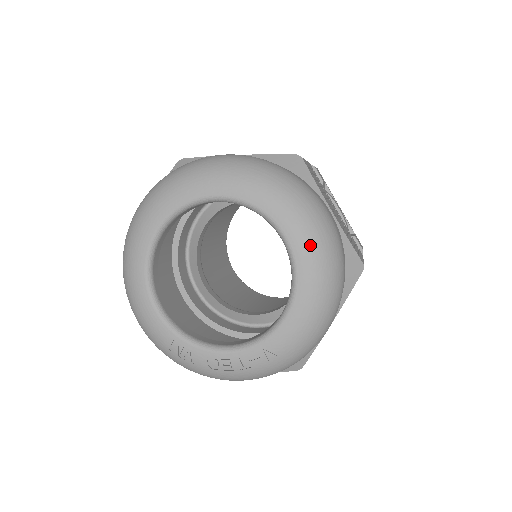
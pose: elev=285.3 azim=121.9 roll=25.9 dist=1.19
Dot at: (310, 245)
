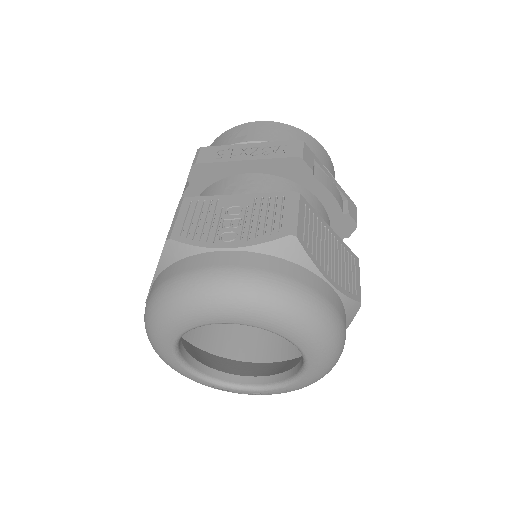
Dot at: (317, 346)
